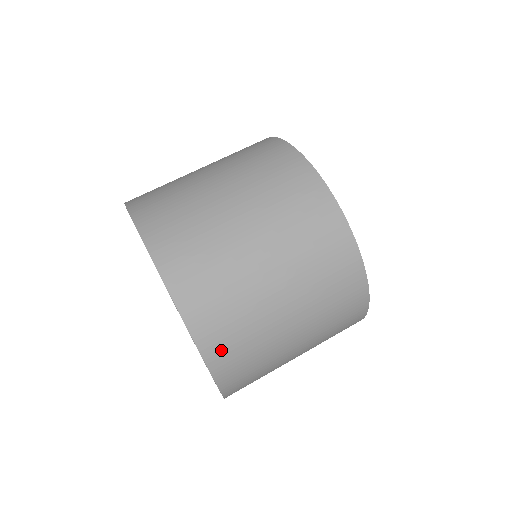
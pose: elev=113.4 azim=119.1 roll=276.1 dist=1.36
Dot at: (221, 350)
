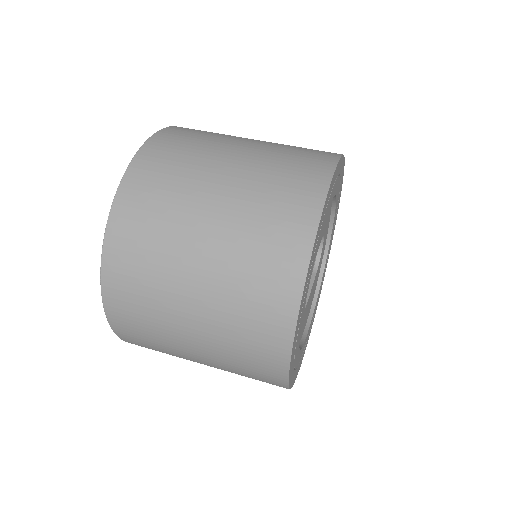
Dot at: (126, 224)
